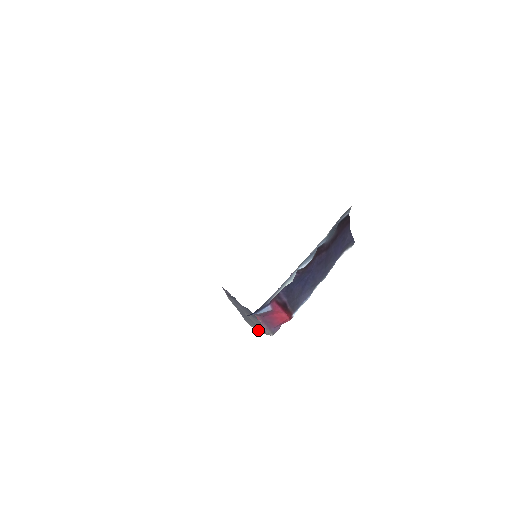
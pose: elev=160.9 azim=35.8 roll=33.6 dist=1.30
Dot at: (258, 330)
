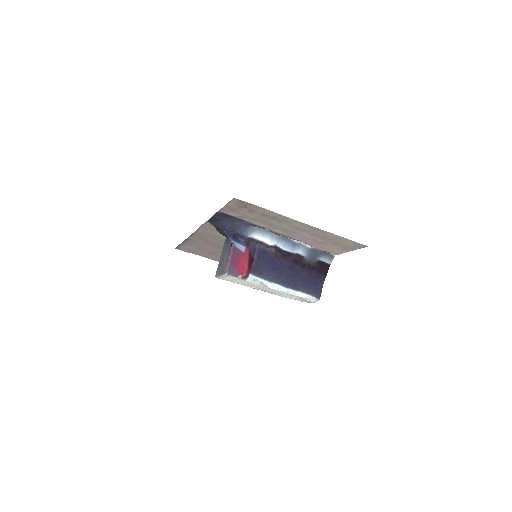
Dot at: (220, 274)
